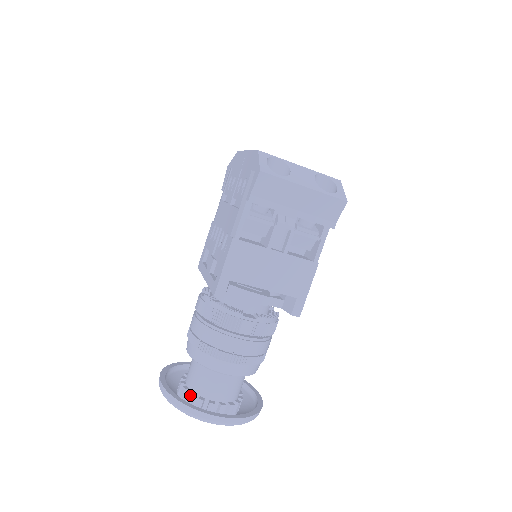
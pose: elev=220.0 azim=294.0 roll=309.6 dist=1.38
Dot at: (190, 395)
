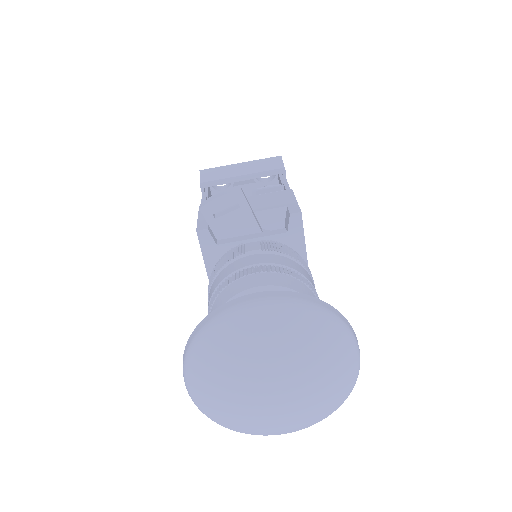
Dot at: occluded
